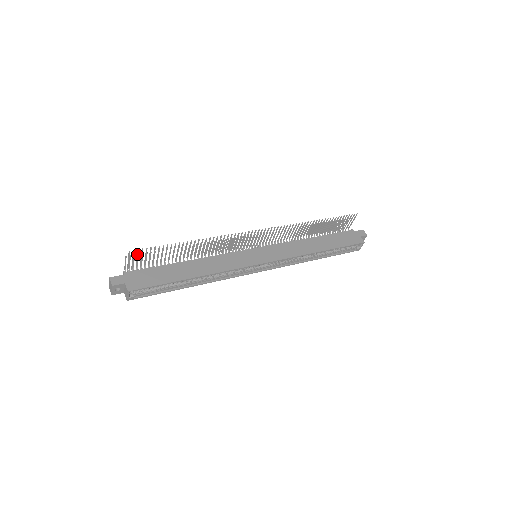
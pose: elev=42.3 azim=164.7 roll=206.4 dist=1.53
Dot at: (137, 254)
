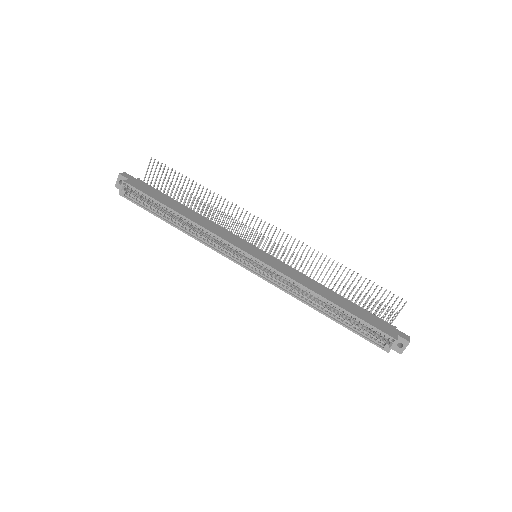
Dot at: (156, 166)
